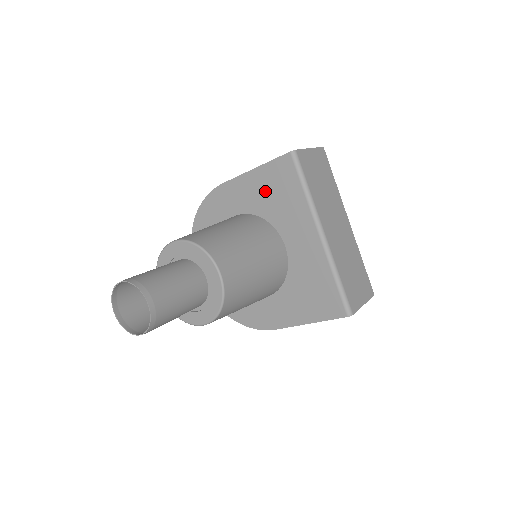
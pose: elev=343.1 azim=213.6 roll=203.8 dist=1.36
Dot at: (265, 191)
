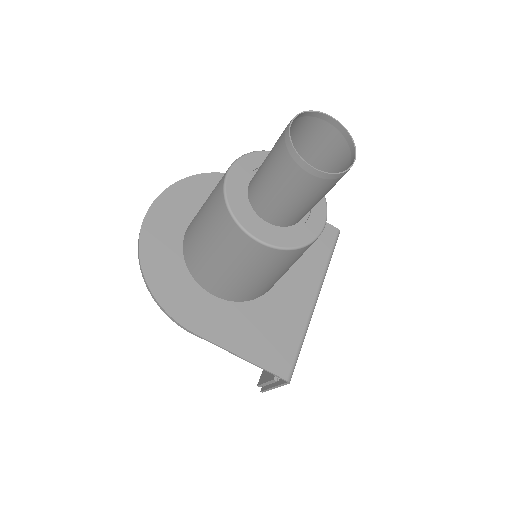
Dot at: occluded
